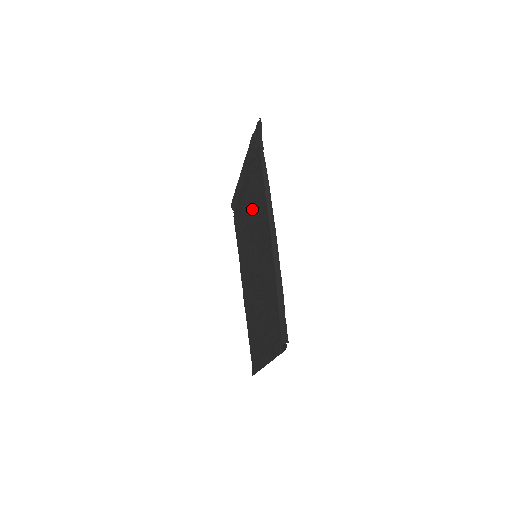
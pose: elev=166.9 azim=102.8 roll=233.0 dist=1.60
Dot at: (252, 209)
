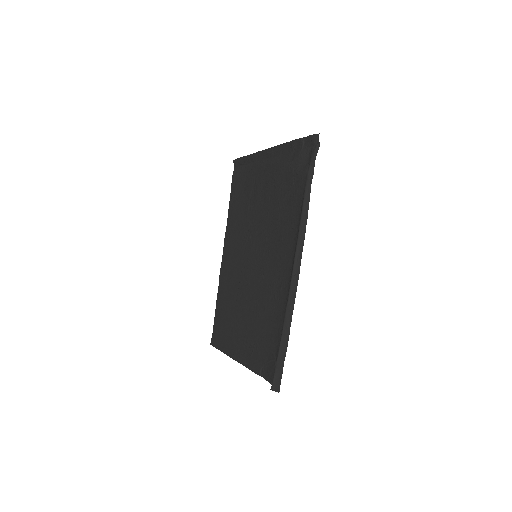
Dot at: (267, 206)
